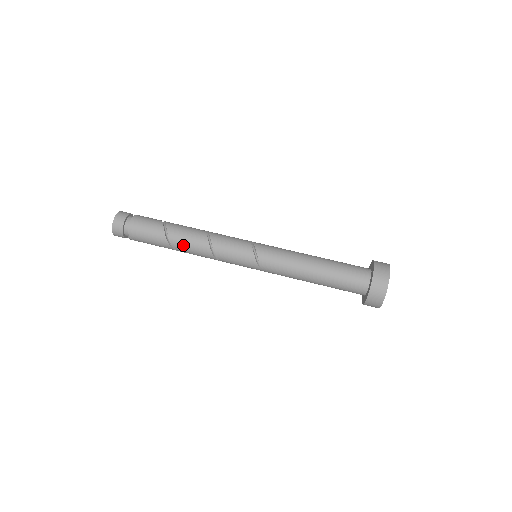
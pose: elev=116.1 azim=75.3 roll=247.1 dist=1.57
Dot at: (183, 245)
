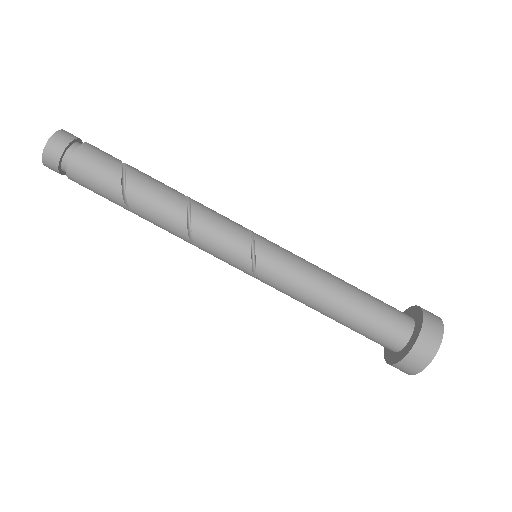
Dot at: (149, 218)
